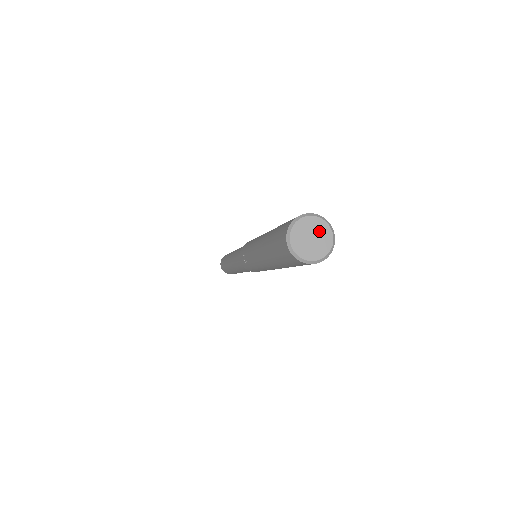
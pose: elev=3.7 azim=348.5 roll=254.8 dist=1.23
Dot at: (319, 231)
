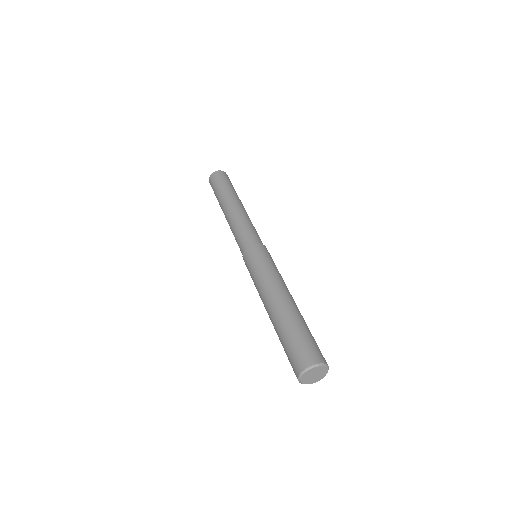
Dot at: (319, 371)
